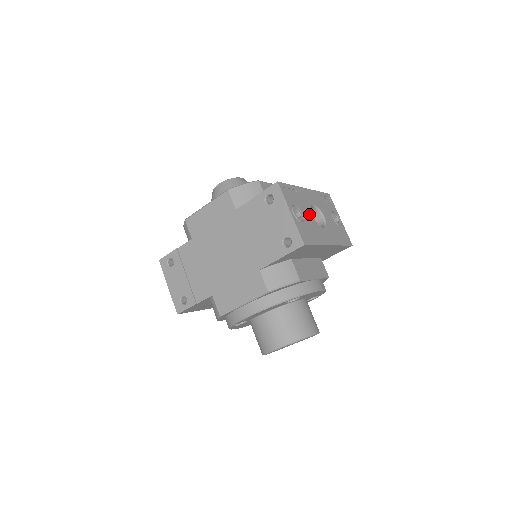
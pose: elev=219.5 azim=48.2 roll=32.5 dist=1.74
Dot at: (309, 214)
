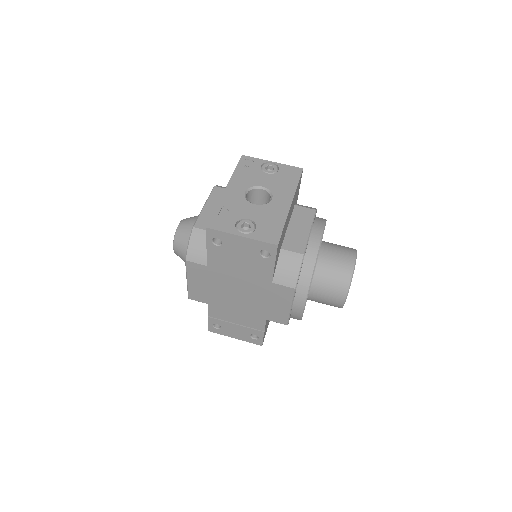
Dot at: (252, 209)
